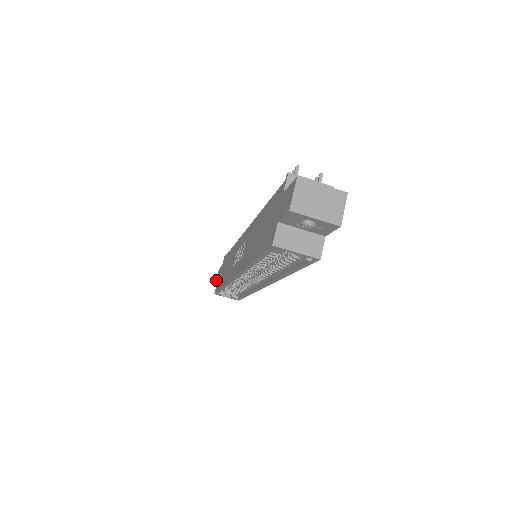
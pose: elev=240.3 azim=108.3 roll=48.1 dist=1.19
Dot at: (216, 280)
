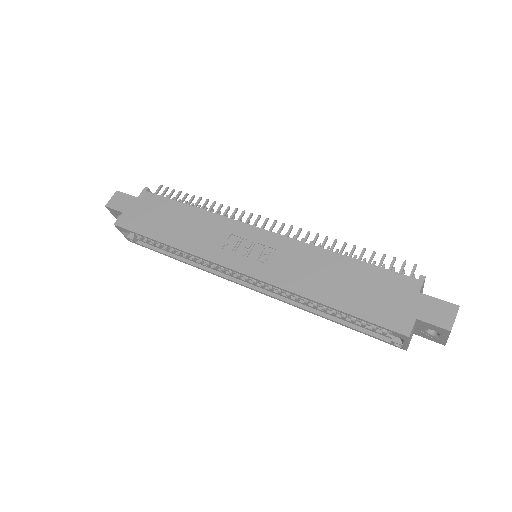
Dot at: (113, 204)
